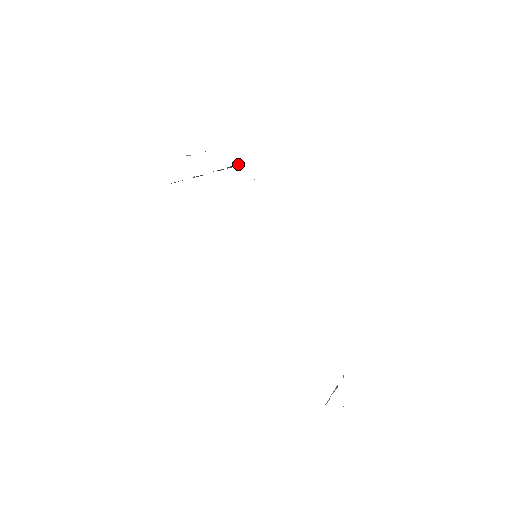
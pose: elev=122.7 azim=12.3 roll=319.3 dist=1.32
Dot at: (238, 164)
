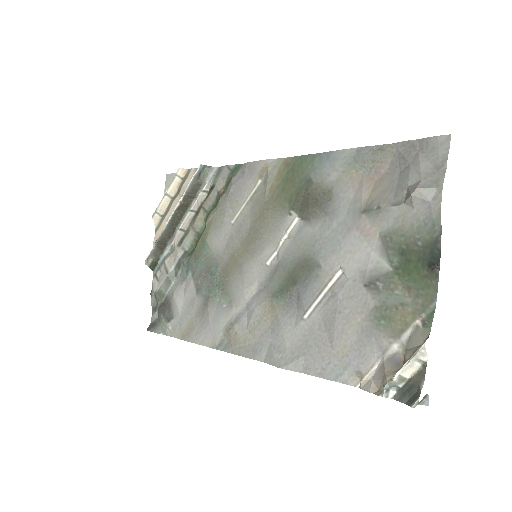
Dot at: (155, 263)
